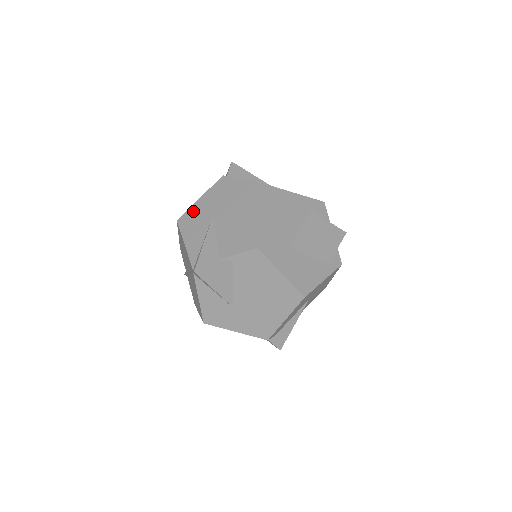
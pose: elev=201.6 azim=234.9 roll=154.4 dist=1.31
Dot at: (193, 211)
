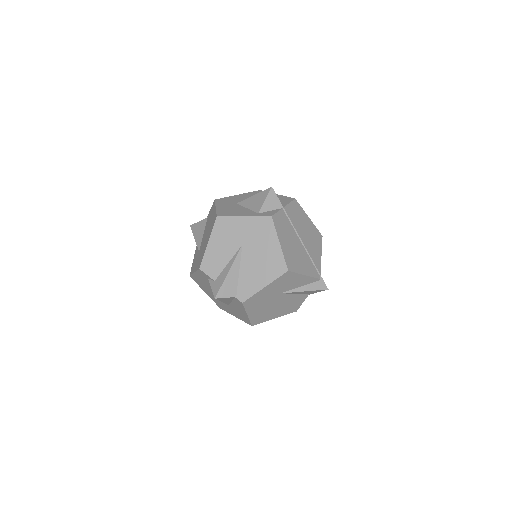
Dot at: occluded
